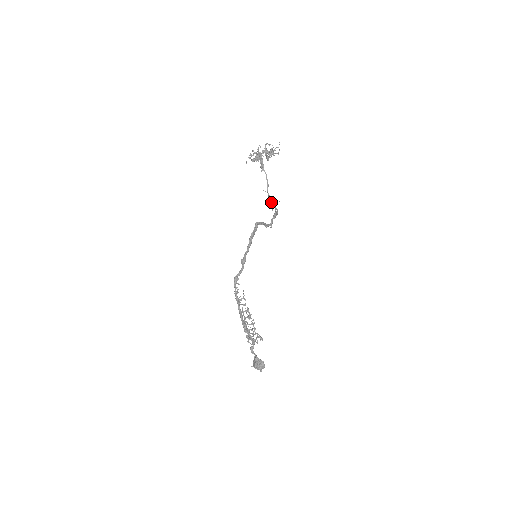
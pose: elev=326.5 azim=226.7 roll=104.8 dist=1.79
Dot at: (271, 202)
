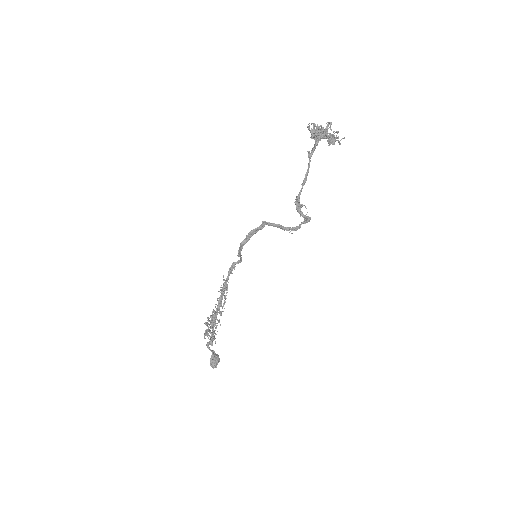
Dot at: (296, 204)
